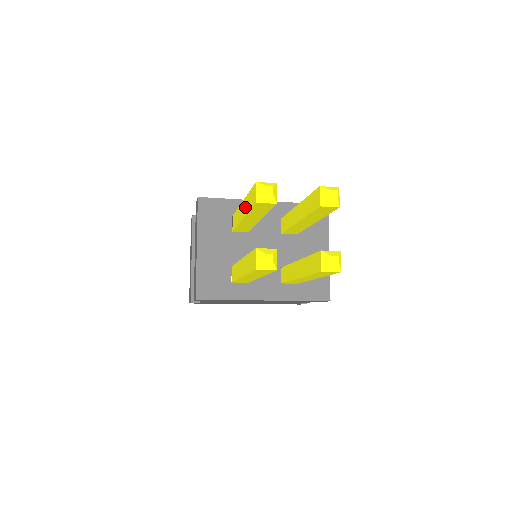
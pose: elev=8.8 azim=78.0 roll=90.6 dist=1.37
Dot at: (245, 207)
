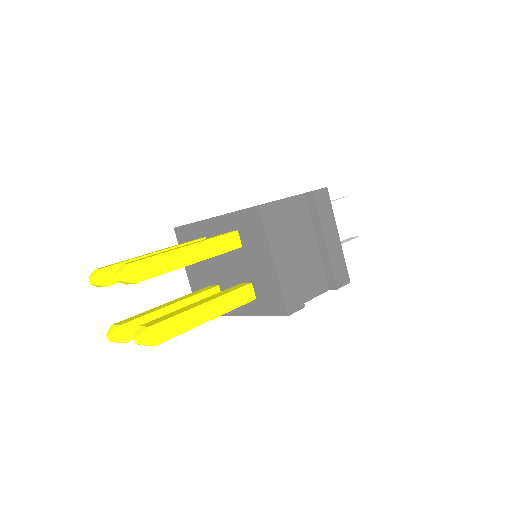
Dot at: occluded
